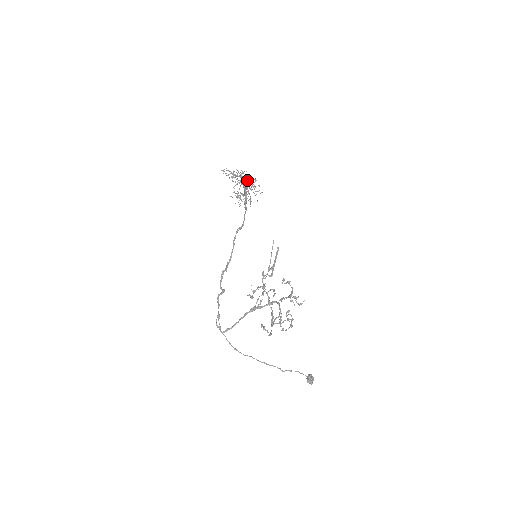
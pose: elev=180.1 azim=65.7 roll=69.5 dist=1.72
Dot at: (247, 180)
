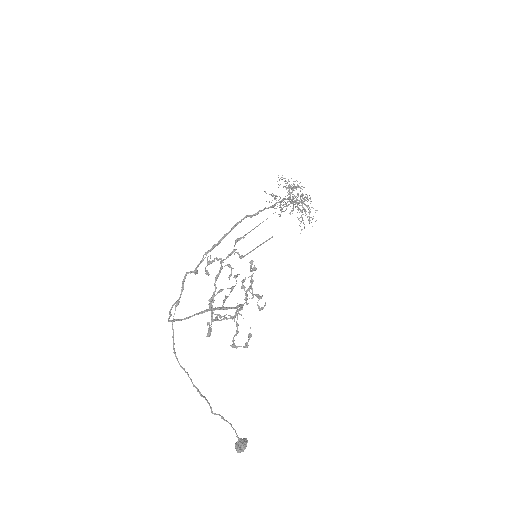
Dot at: (302, 197)
